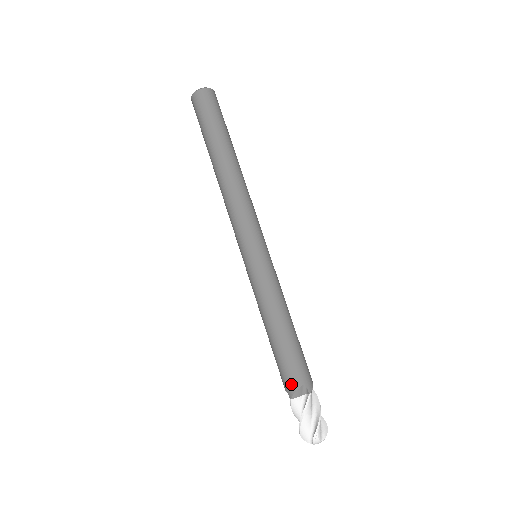
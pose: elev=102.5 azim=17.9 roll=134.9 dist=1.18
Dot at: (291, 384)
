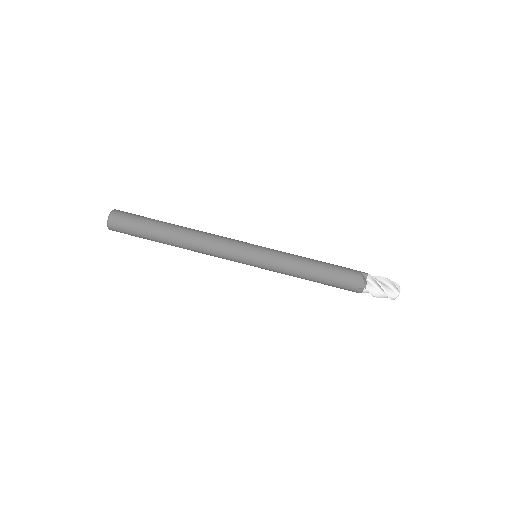
Dot at: (357, 280)
